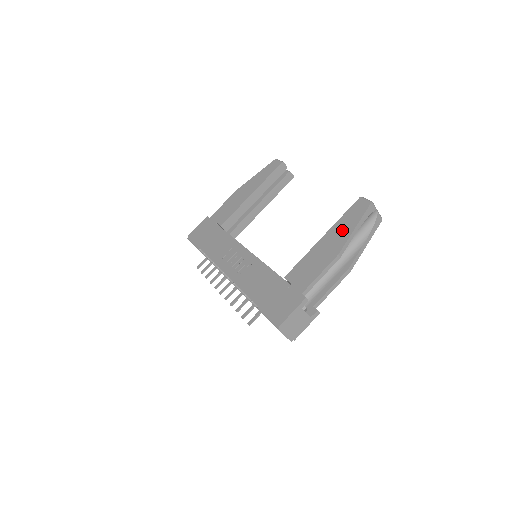
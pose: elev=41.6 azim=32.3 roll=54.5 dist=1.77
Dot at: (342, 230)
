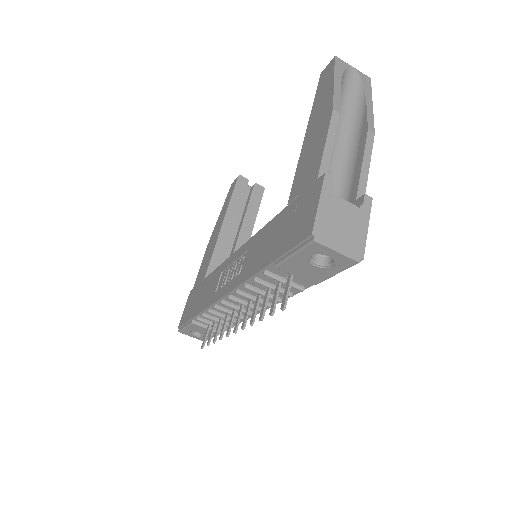
Dot at: (321, 101)
